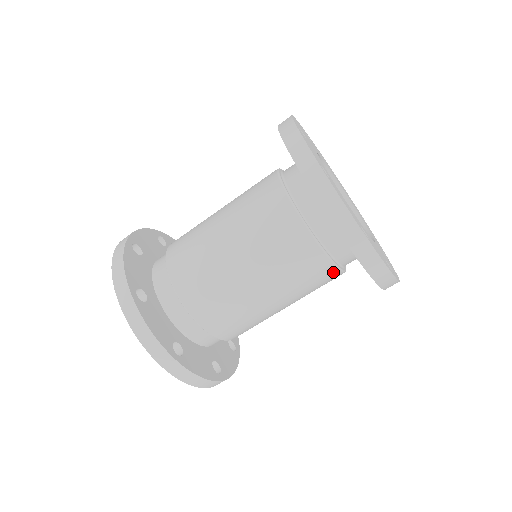
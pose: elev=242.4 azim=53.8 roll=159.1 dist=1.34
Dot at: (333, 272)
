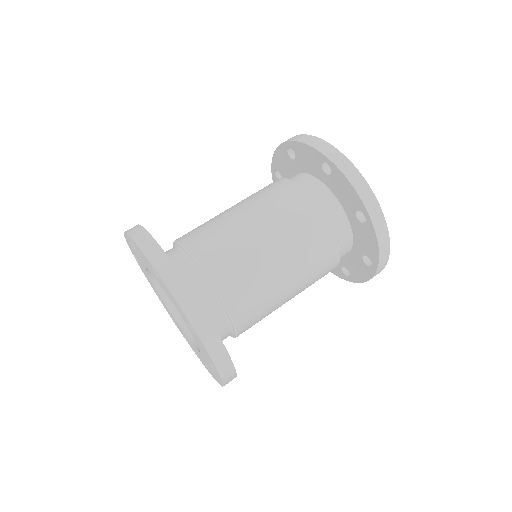
Dot at: (336, 257)
